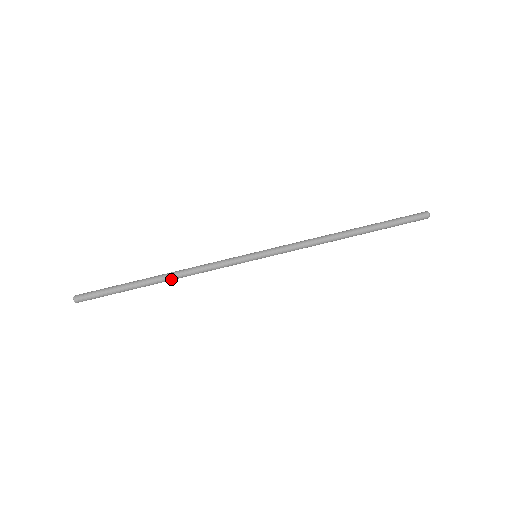
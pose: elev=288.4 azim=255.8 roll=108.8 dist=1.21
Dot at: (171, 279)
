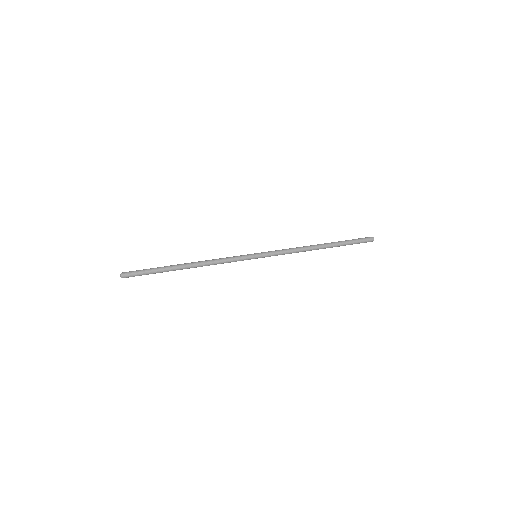
Dot at: (194, 264)
